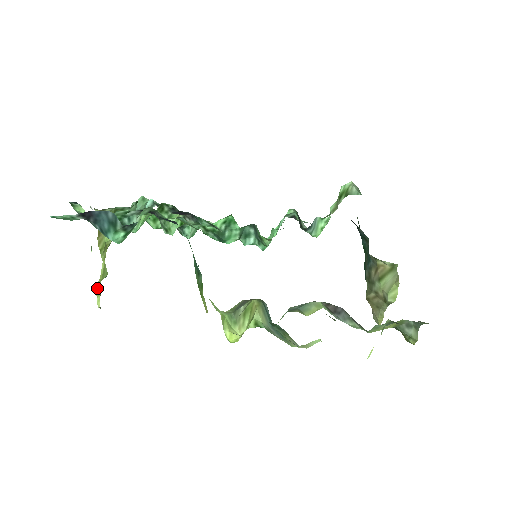
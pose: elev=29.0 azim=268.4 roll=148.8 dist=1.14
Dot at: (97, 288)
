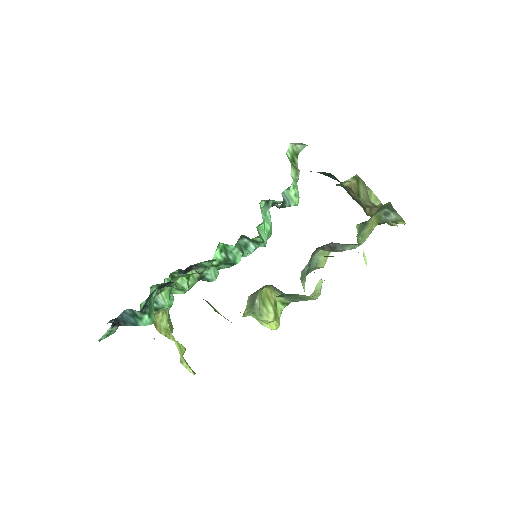
Dot at: (181, 362)
